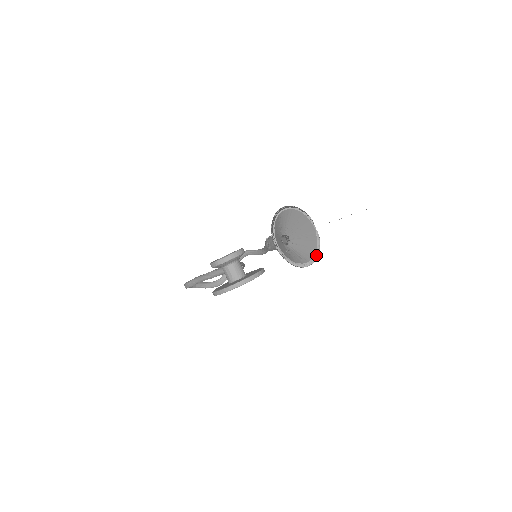
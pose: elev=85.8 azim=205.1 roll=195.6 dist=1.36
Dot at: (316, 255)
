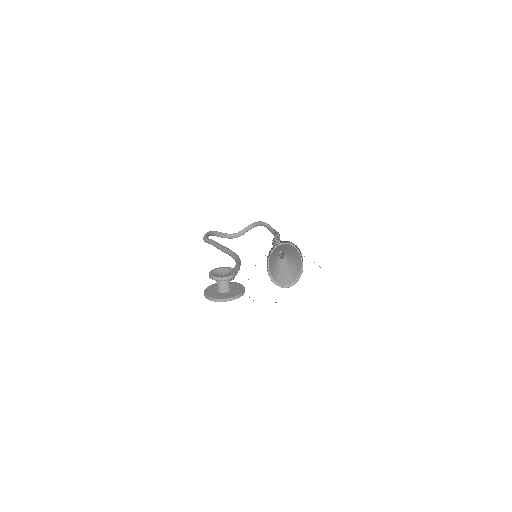
Dot at: (294, 282)
